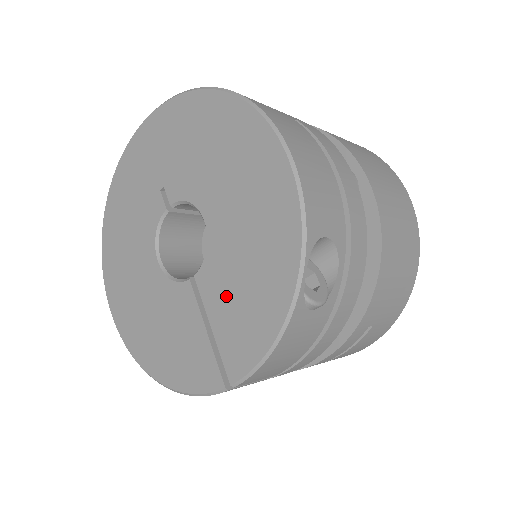
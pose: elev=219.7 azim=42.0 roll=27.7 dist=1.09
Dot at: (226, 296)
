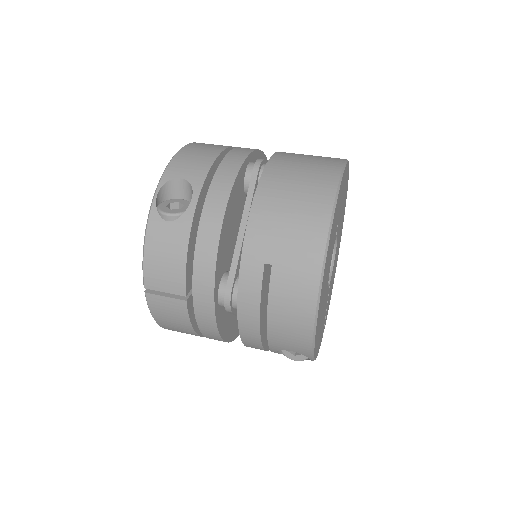
Dot at: occluded
